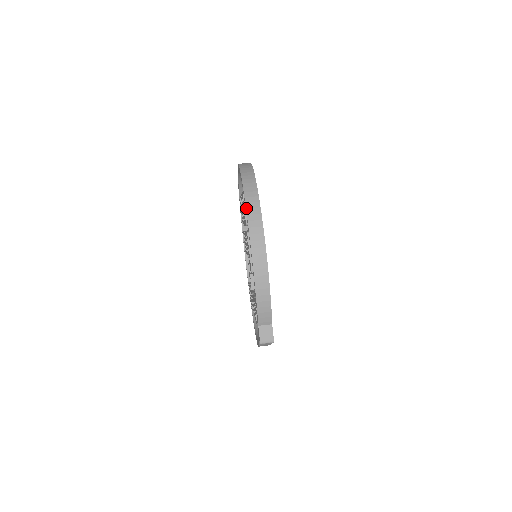
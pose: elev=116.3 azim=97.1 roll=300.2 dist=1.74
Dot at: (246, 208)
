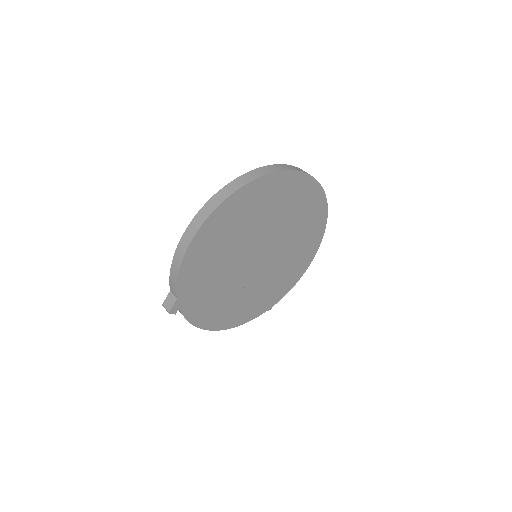
Dot at: (219, 190)
